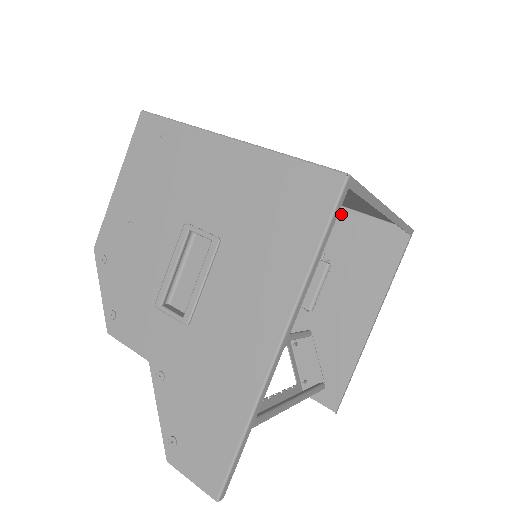
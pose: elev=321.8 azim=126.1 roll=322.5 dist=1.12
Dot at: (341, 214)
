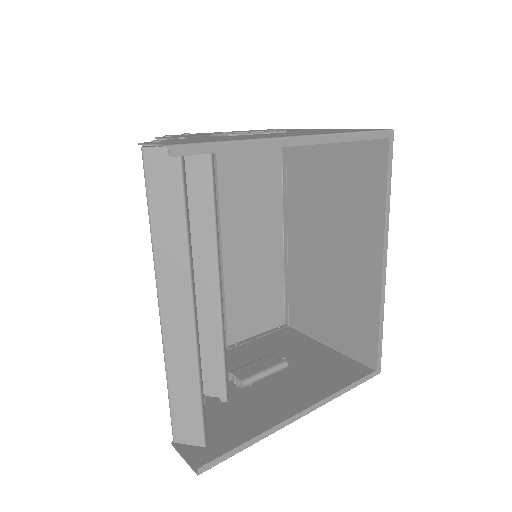
Dot at: (318, 346)
